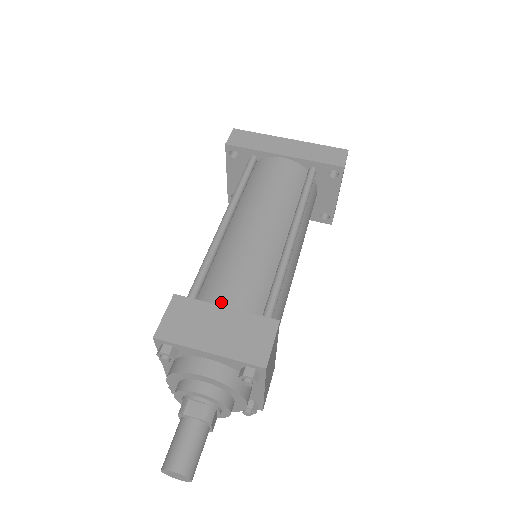
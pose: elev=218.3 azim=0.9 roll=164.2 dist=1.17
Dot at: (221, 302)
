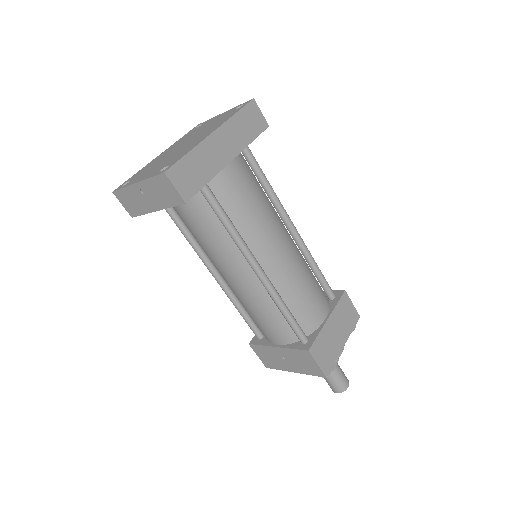
Dot at: (321, 319)
